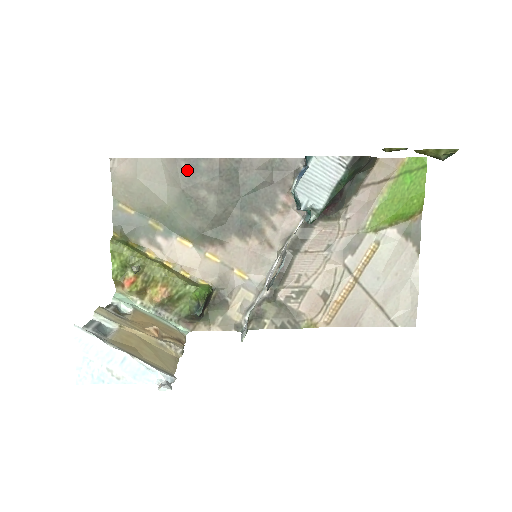
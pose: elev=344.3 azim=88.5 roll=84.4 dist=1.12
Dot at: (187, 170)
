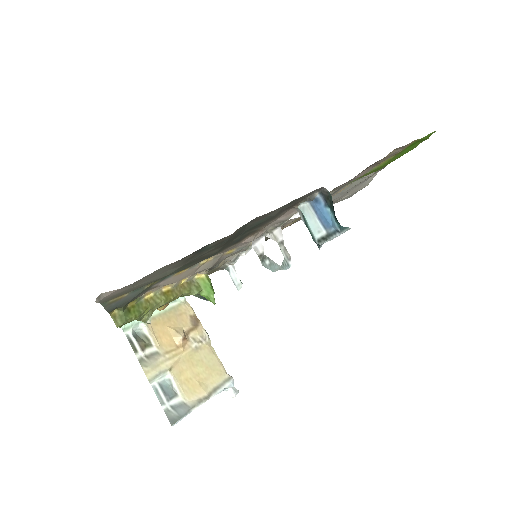
Dot at: (192, 256)
